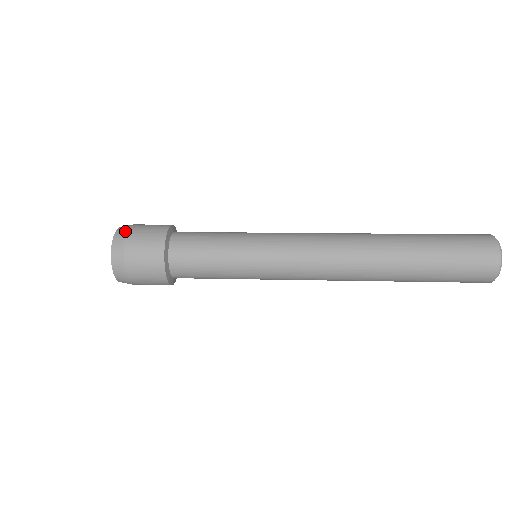
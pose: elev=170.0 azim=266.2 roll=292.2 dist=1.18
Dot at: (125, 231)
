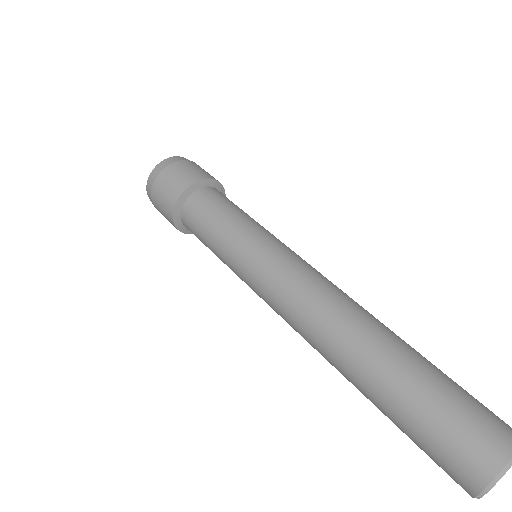
Dot at: (180, 159)
